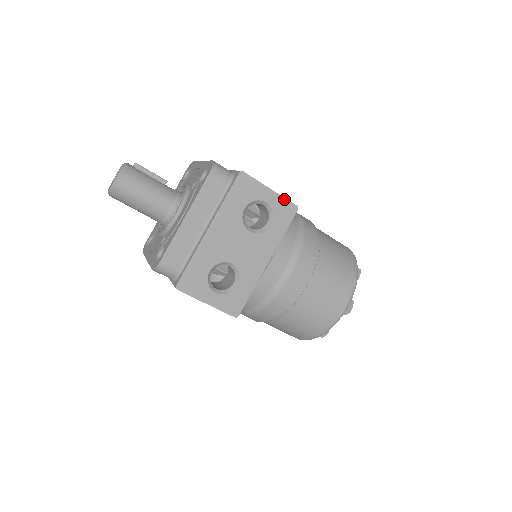
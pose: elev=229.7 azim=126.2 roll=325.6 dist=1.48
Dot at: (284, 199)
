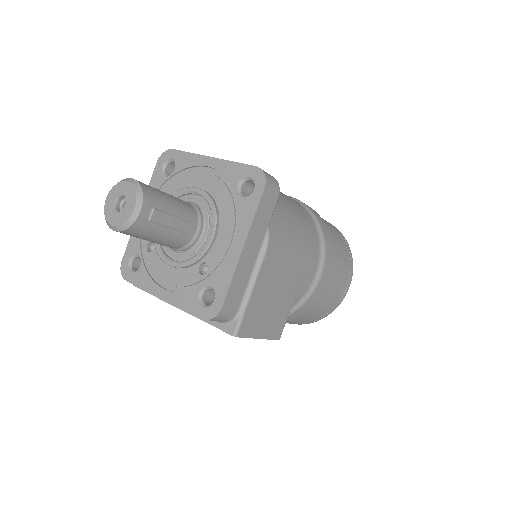
Dot at: (269, 339)
